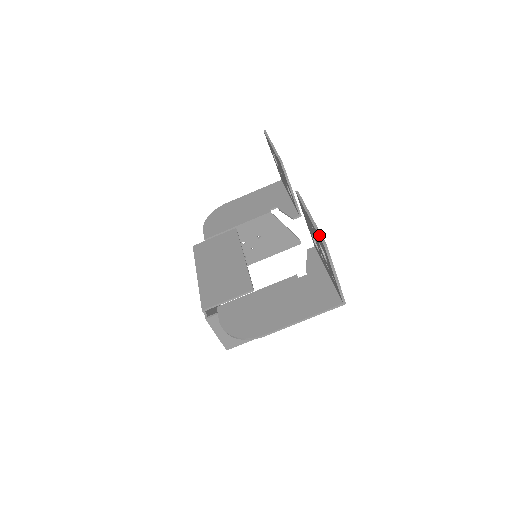
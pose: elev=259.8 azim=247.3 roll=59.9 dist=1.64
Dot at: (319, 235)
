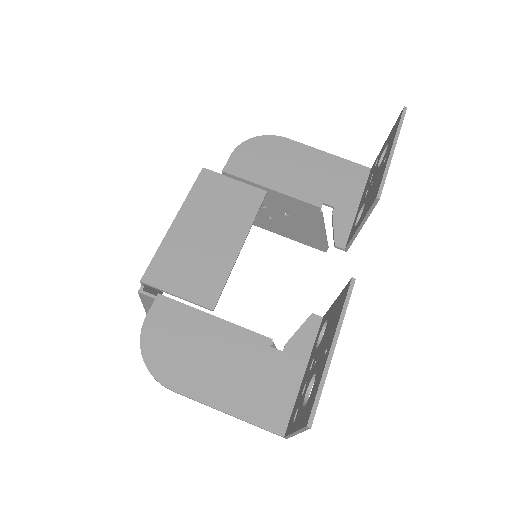
Dot at: (316, 399)
